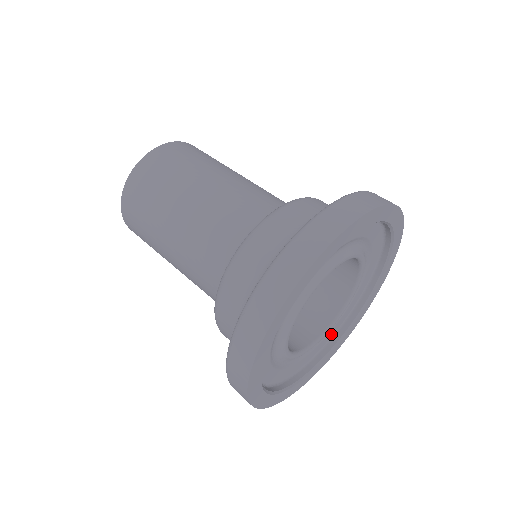
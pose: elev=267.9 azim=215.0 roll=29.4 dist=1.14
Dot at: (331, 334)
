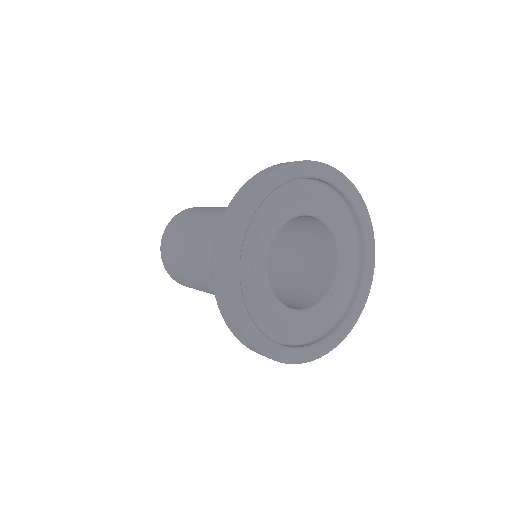
Dot at: (339, 310)
